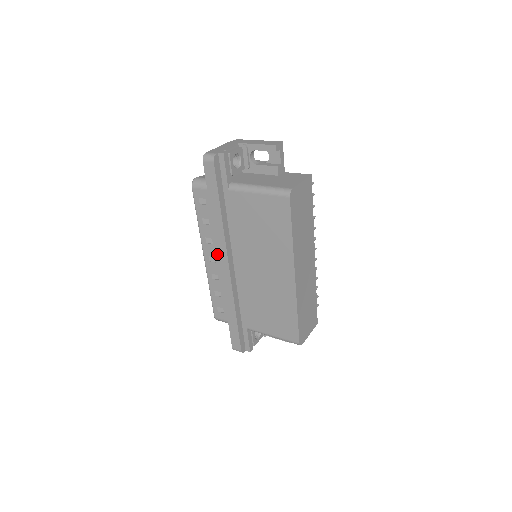
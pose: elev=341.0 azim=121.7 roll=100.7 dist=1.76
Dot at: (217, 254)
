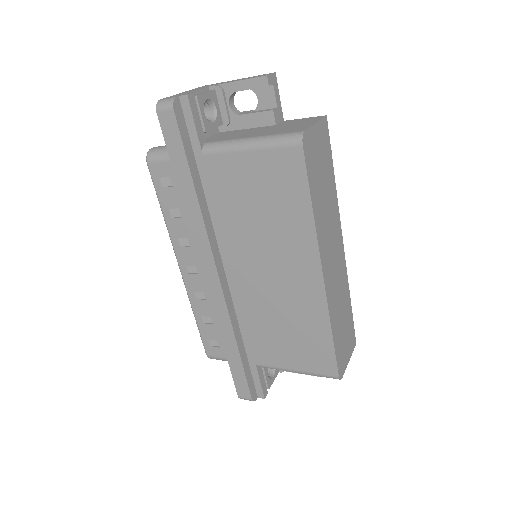
Dot at: occluded
